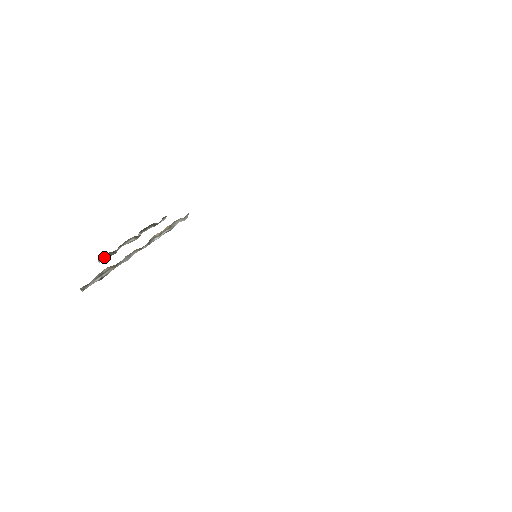
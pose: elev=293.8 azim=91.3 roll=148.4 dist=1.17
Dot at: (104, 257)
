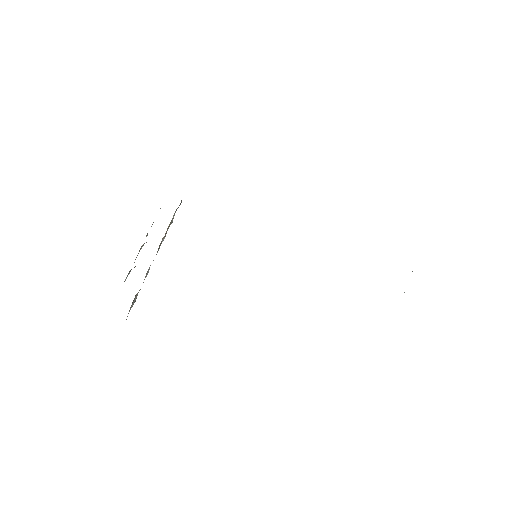
Dot at: (127, 275)
